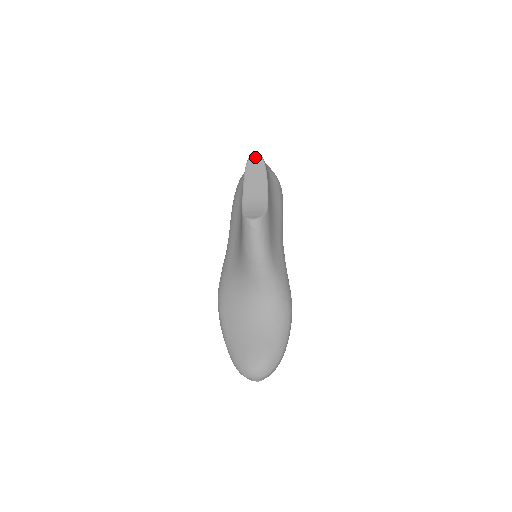
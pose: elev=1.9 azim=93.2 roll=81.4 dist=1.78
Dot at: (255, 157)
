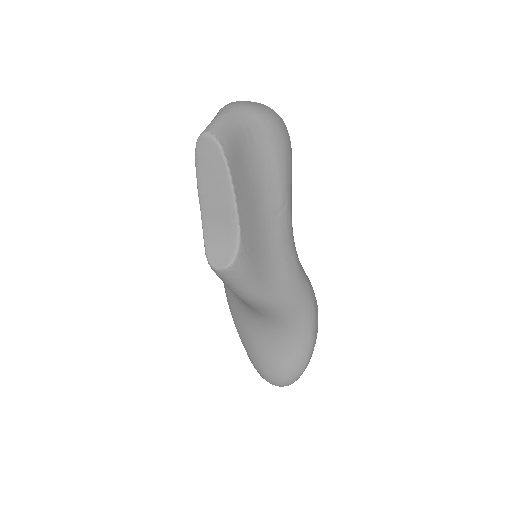
Dot at: (206, 142)
